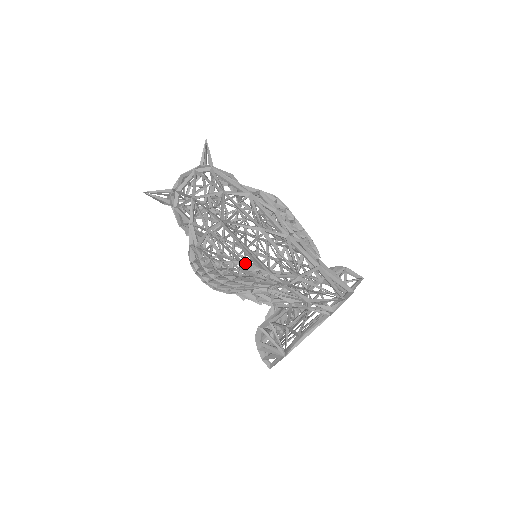
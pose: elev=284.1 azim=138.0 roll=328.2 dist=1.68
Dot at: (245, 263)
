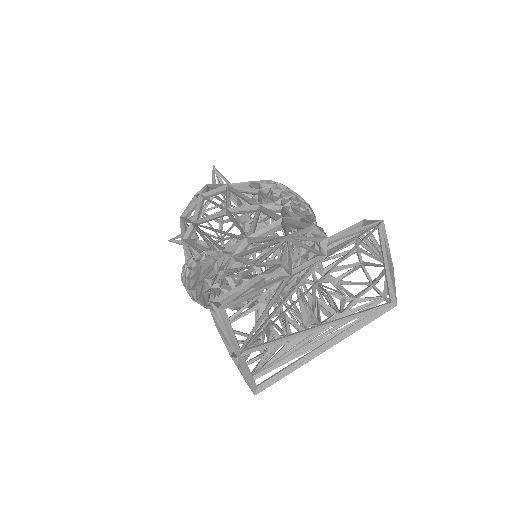
Dot at: occluded
